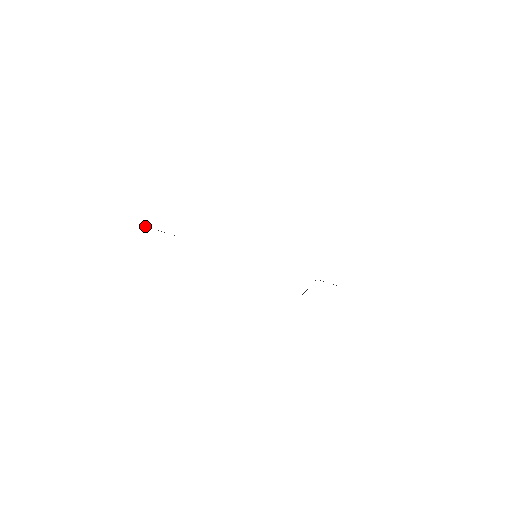
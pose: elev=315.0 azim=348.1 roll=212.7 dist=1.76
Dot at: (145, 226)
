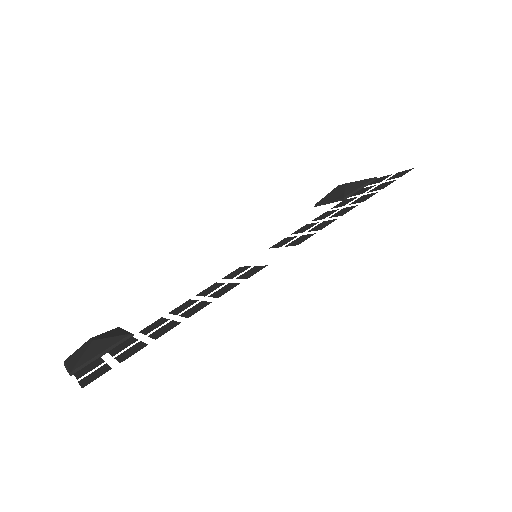
Dot at: (79, 366)
